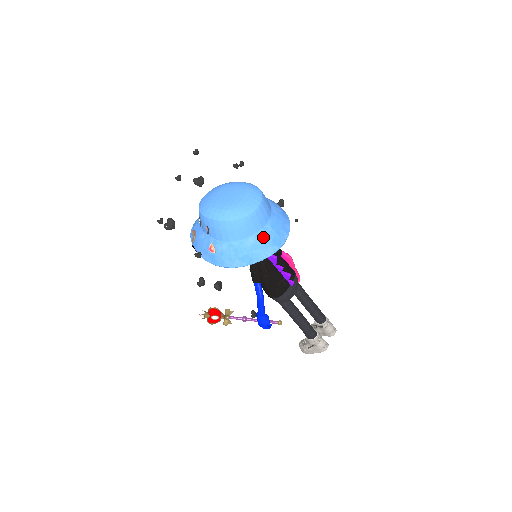
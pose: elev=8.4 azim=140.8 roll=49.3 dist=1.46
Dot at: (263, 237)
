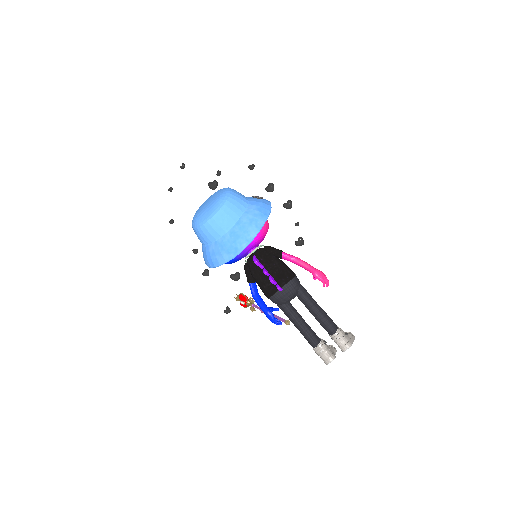
Dot at: (220, 245)
